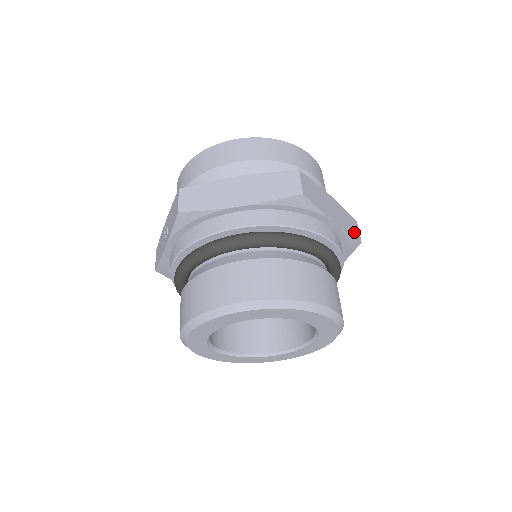
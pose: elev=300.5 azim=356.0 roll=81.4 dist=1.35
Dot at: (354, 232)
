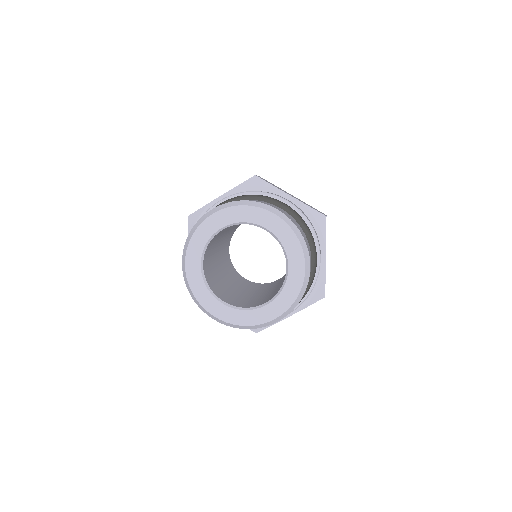
Dot at: occluded
